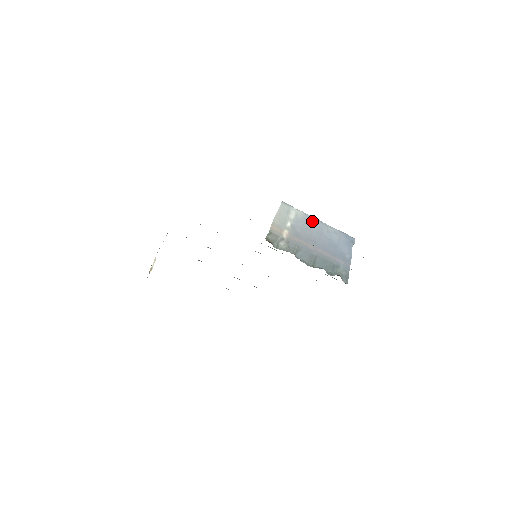
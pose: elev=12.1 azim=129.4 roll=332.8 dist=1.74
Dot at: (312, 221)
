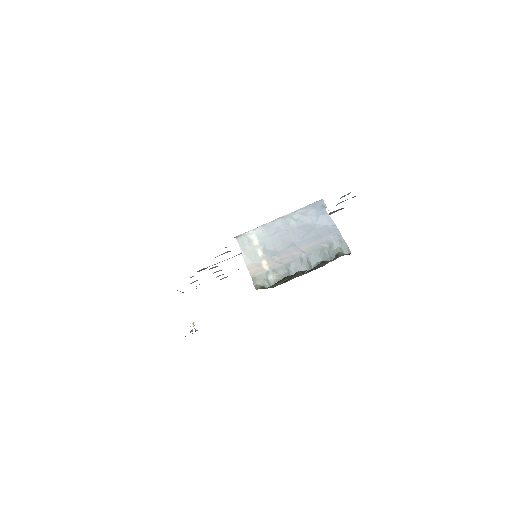
Dot at: (275, 226)
